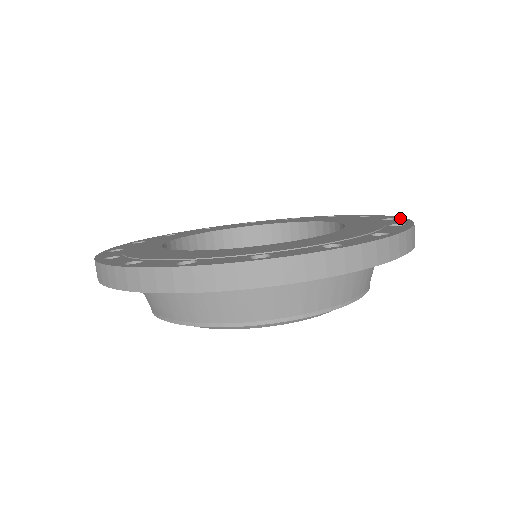
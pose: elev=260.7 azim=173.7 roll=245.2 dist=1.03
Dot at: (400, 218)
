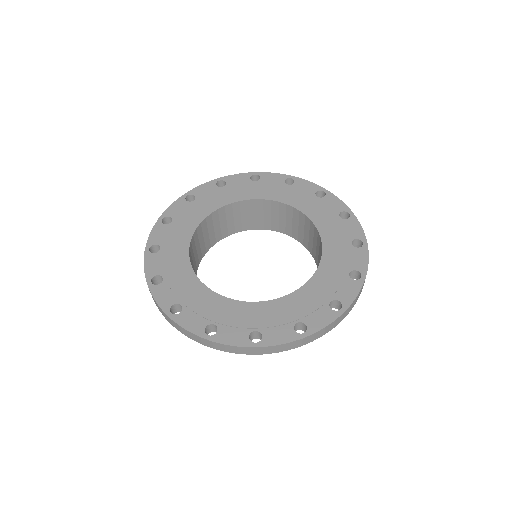
Dot at: (327, 193)
